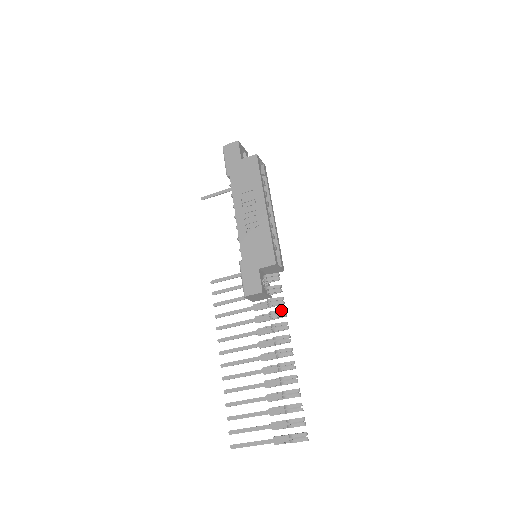
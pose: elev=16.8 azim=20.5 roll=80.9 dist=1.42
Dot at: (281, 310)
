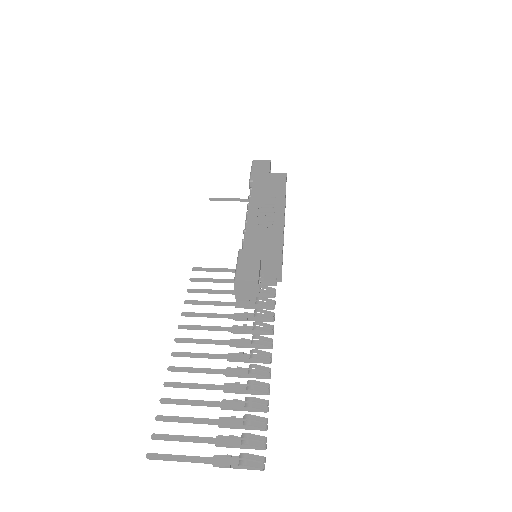
Dot at: (270, 312)
